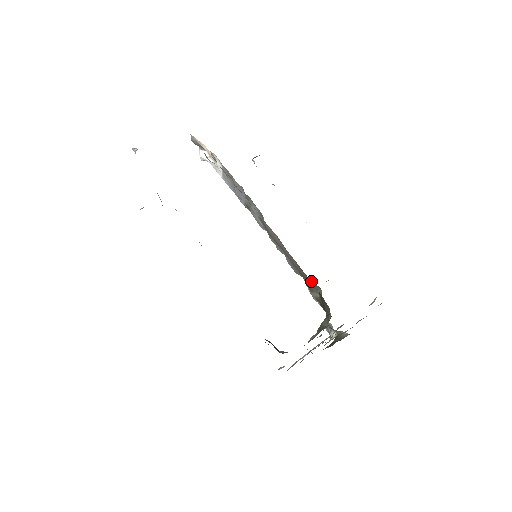
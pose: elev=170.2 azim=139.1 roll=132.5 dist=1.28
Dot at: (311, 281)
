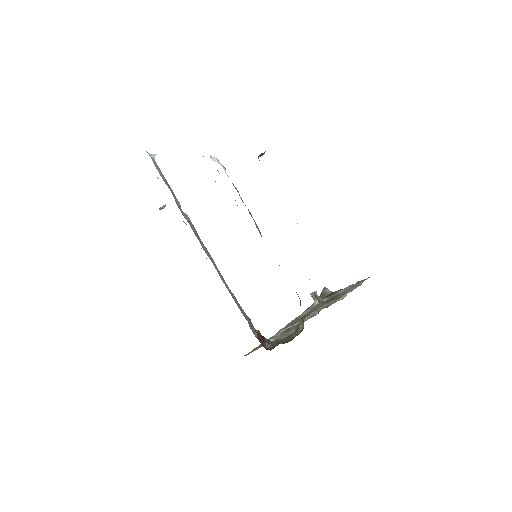
Dot at: occluded
